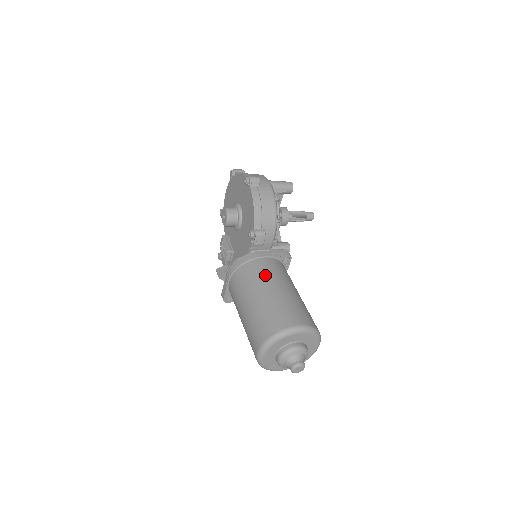
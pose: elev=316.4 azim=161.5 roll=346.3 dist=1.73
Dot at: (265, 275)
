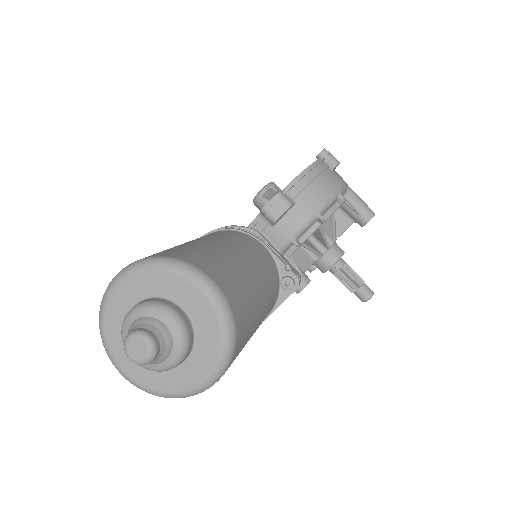
Dot at: (242, 243)
